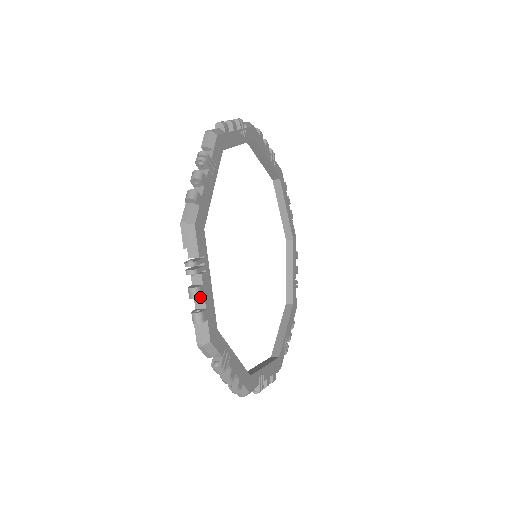
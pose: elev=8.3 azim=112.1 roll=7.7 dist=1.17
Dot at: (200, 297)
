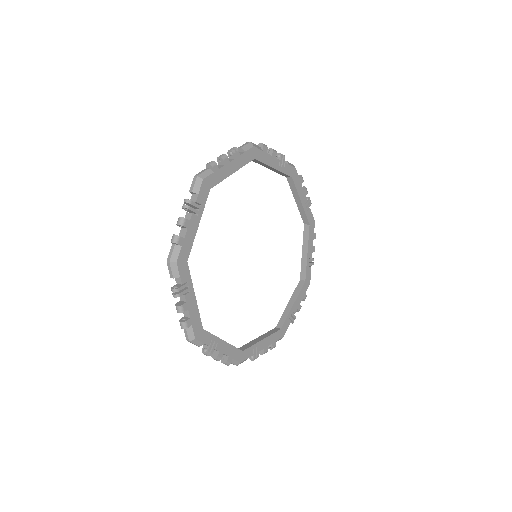
Dot at: (183, 226)
